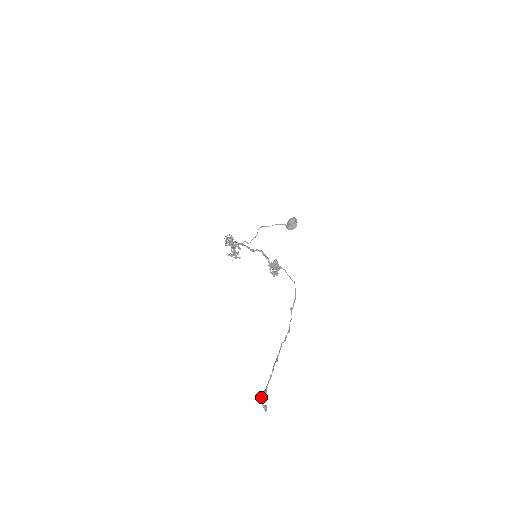
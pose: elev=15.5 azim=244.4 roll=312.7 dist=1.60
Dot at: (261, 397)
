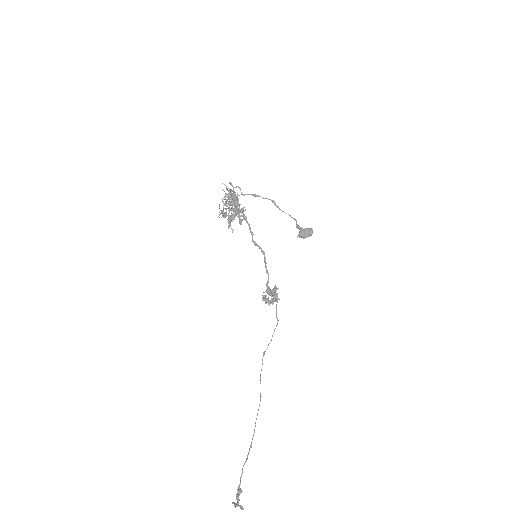
Dot at: (241, 507)
